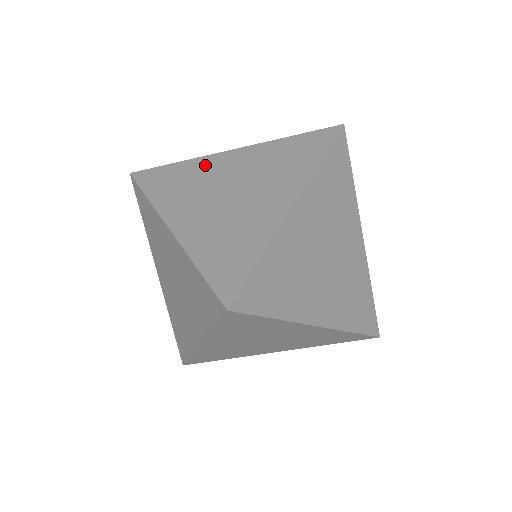
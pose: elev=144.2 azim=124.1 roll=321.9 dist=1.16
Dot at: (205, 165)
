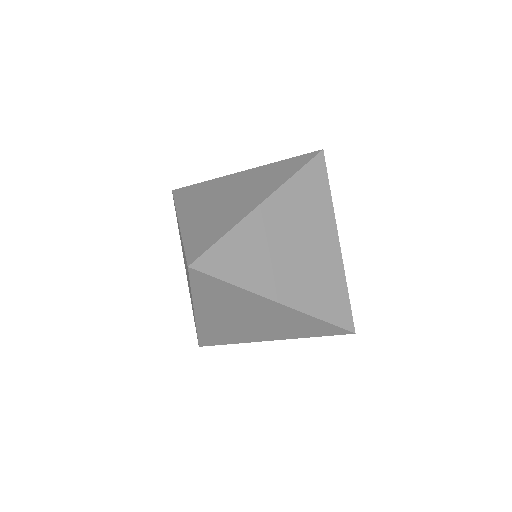
Dot at: (219, 182)
